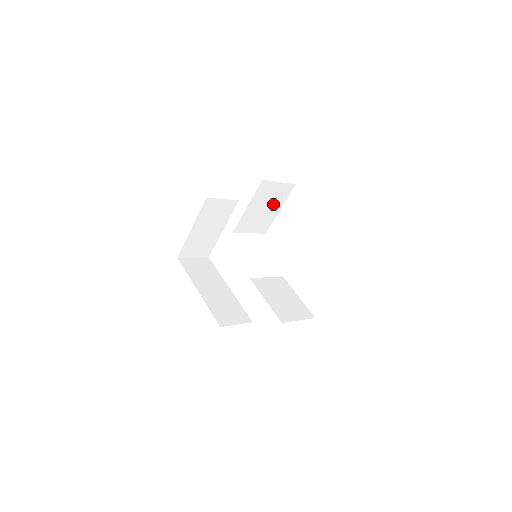
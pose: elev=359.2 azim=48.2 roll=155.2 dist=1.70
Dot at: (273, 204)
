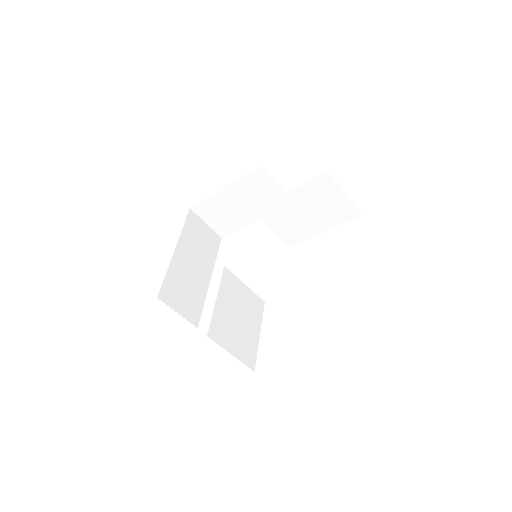
Dot at: (320, 216)
